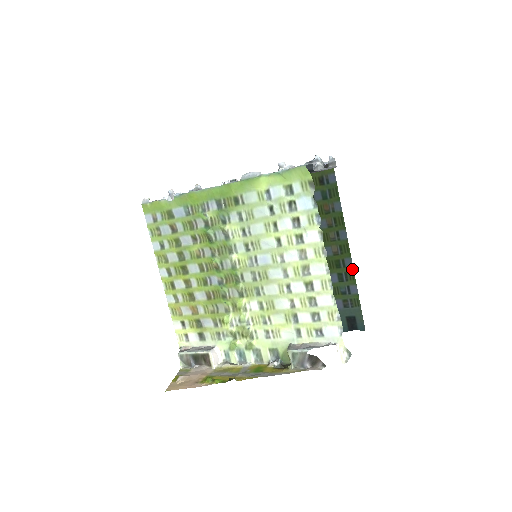
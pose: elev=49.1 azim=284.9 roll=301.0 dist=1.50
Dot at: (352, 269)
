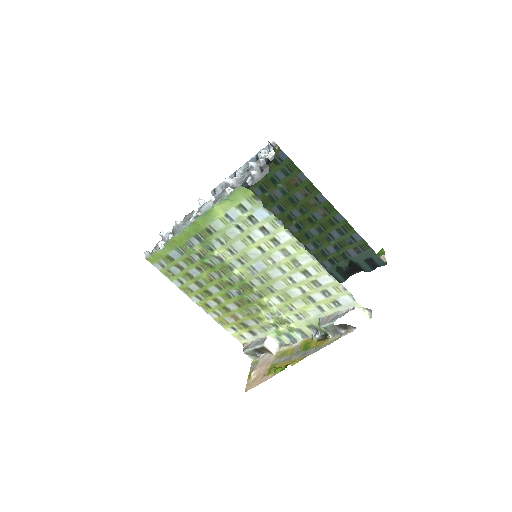
Dot at: (346, 222)
